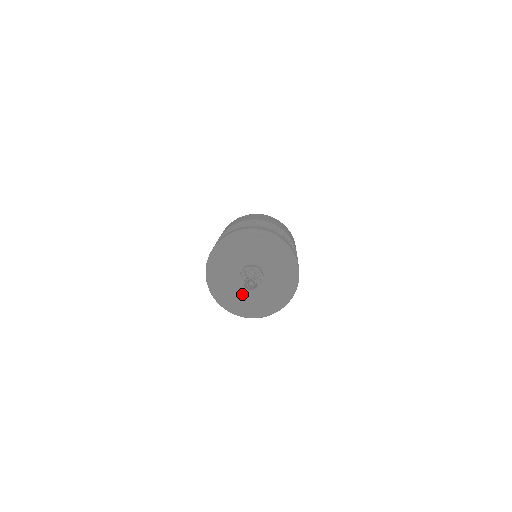
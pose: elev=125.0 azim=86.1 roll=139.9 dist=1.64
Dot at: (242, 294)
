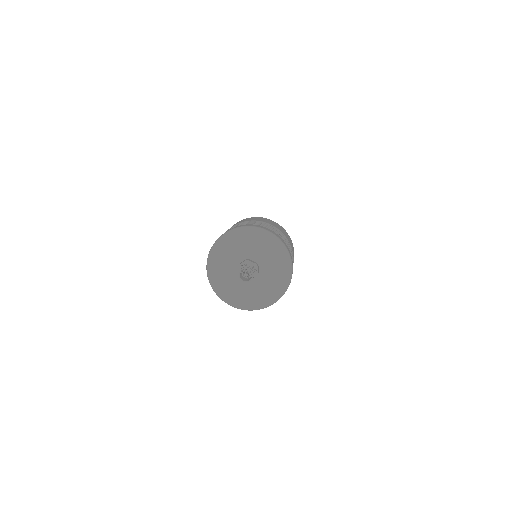
Dot at: (234, 282)
